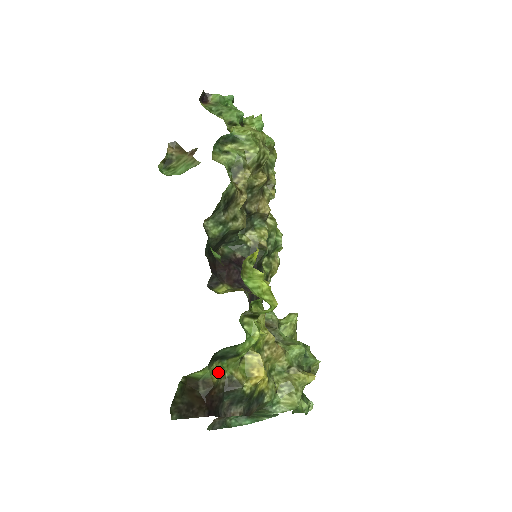
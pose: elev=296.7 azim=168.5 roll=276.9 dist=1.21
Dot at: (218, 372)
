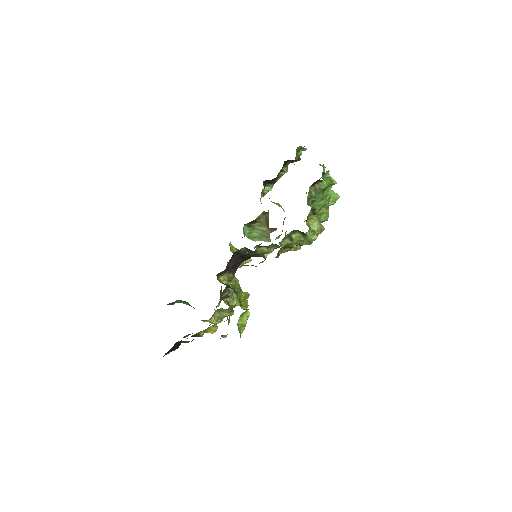
Dot at: occluded
